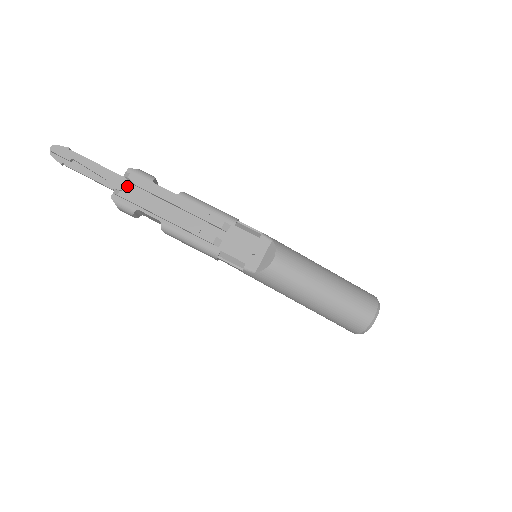
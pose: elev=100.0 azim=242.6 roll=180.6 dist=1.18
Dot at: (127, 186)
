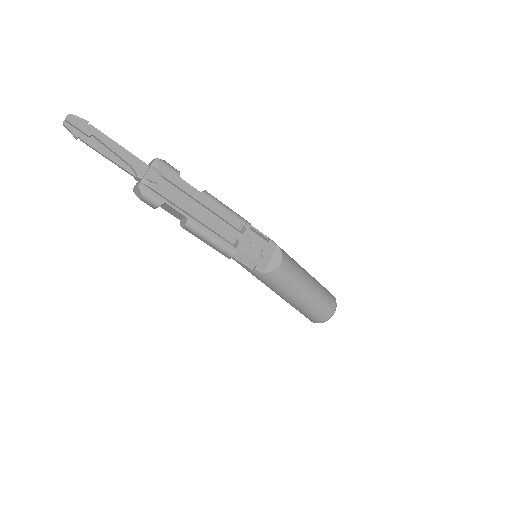
Dot at: (155, 177)
